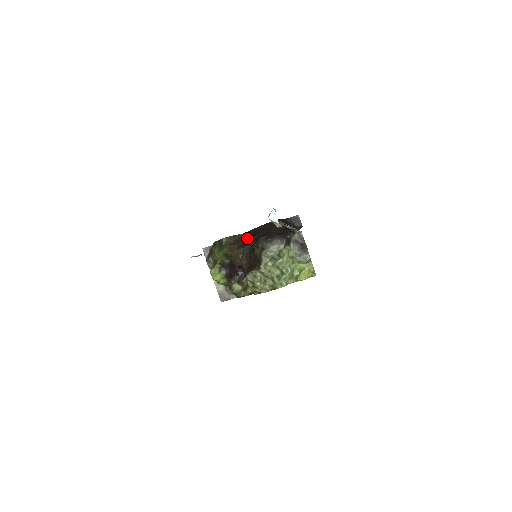
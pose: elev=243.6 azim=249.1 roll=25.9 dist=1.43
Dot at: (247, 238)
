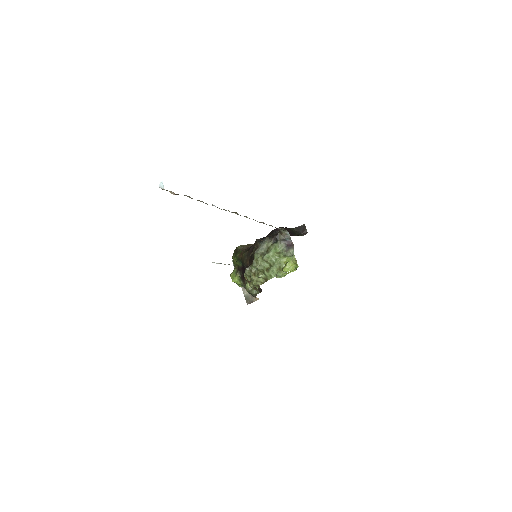
Dot at: occluded
